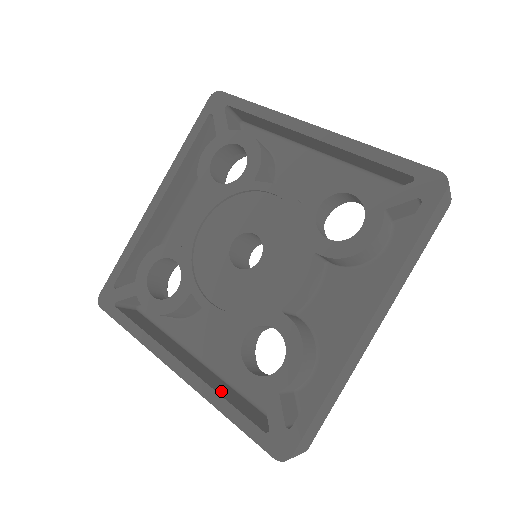
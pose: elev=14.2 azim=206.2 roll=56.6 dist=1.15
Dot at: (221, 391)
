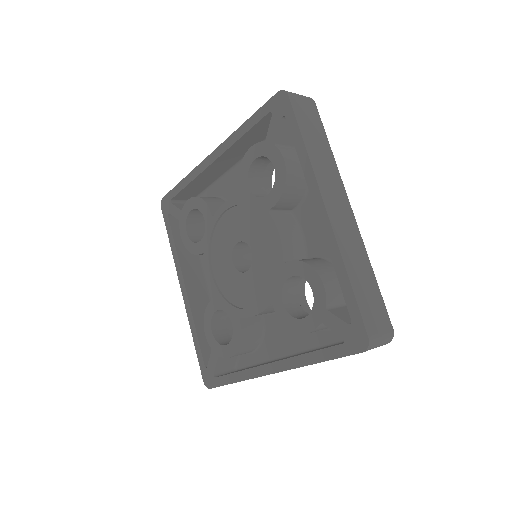
Dot at: (199, 322)
